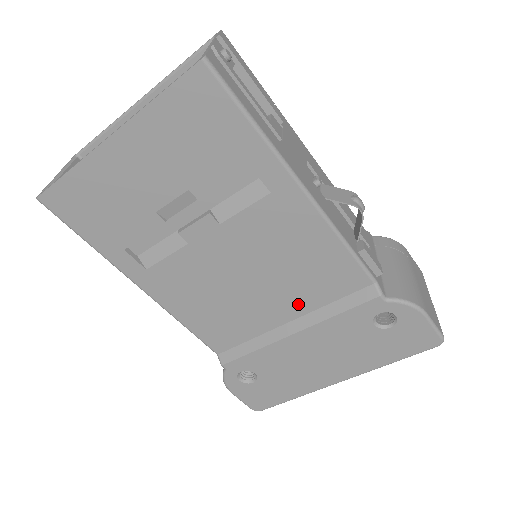
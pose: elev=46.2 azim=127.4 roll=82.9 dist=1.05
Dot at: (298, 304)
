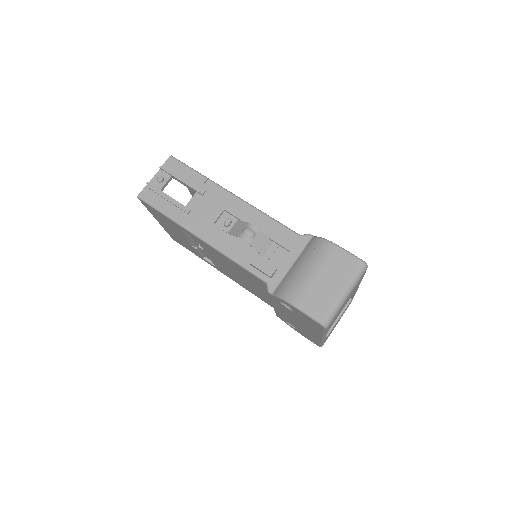
Dot at: (262, 289)
